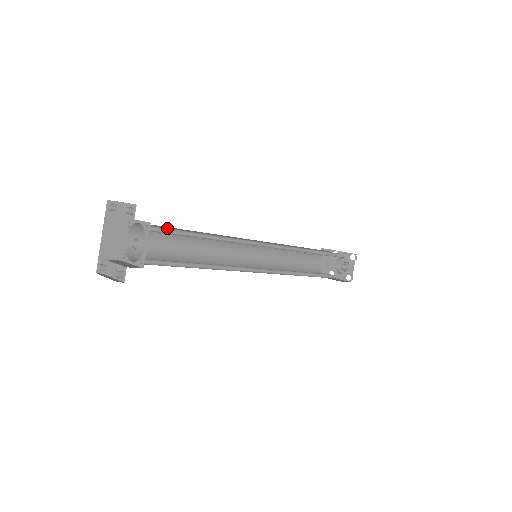
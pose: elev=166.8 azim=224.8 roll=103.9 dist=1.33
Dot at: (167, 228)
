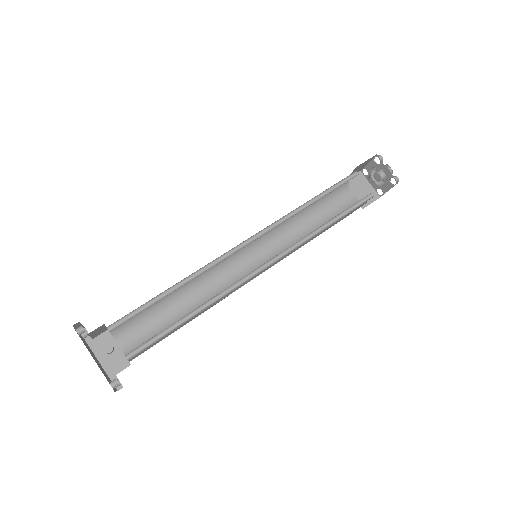
Dot at: (129, 314)
